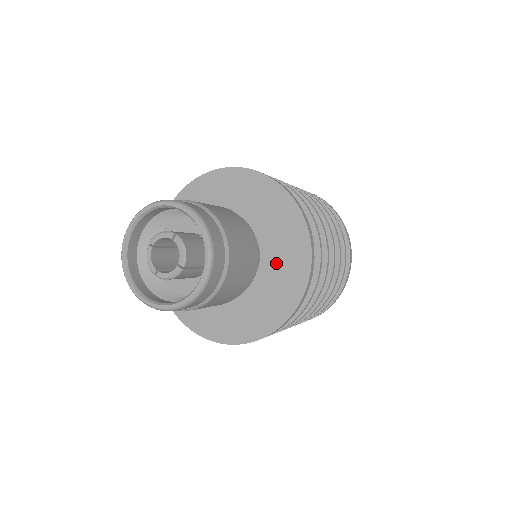
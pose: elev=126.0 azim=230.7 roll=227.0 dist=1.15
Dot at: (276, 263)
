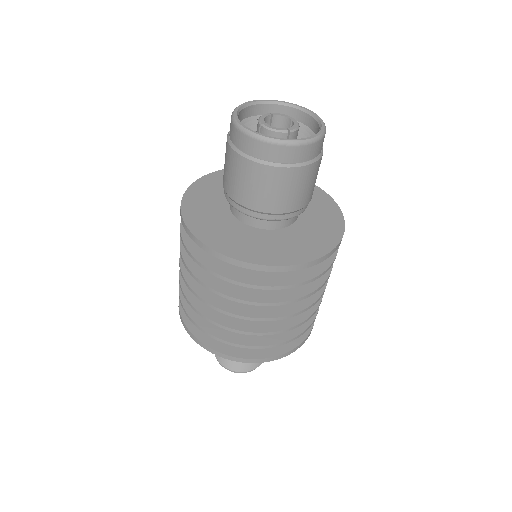
Dot at: (304, 233)
